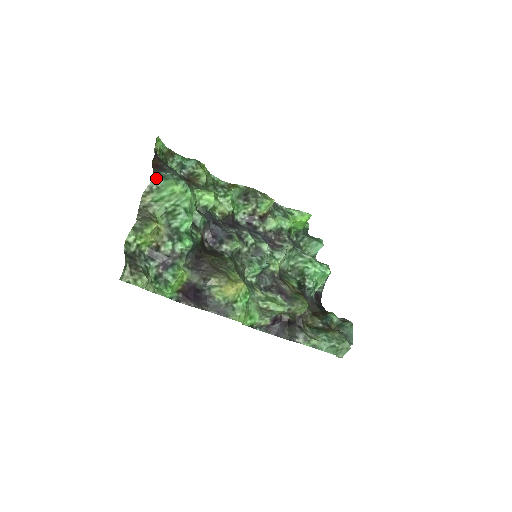
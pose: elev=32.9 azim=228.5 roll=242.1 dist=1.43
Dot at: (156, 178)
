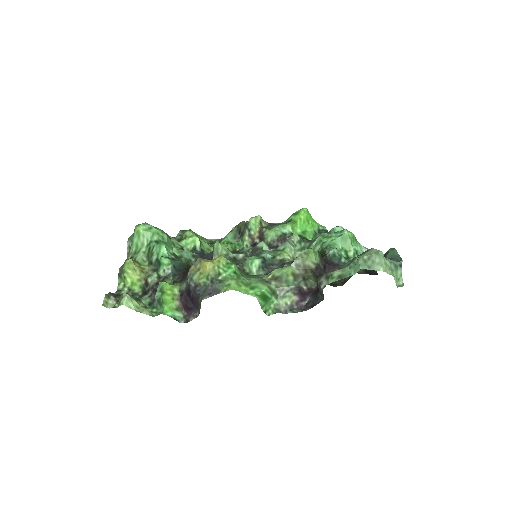
Dot at: (130, 238)
